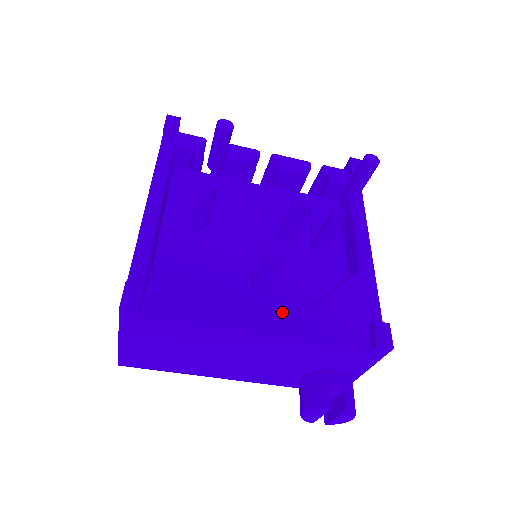
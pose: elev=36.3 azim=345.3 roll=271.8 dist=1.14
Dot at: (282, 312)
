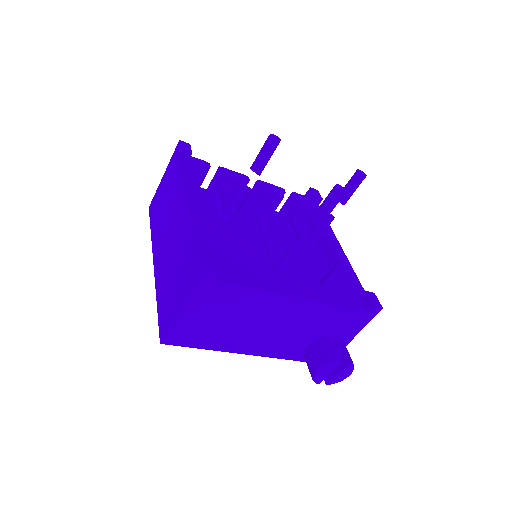
Dot at: (306, 284)
